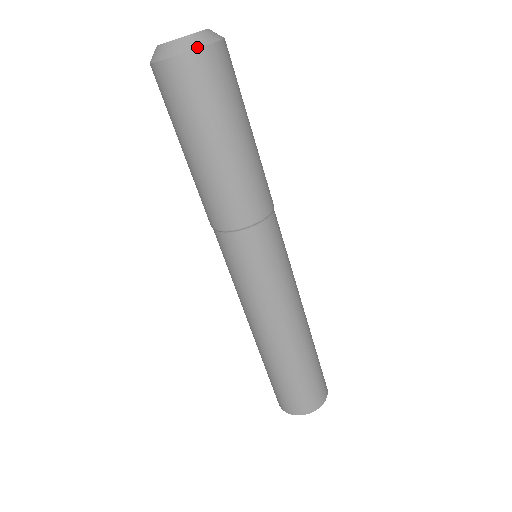
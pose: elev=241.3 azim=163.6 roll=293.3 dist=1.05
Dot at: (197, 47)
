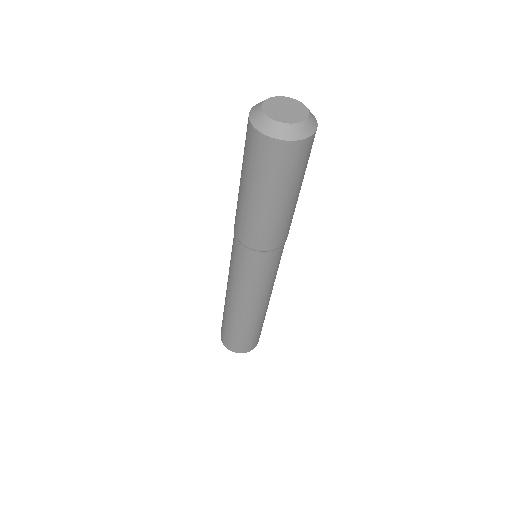
Dot at: (269, 135)
